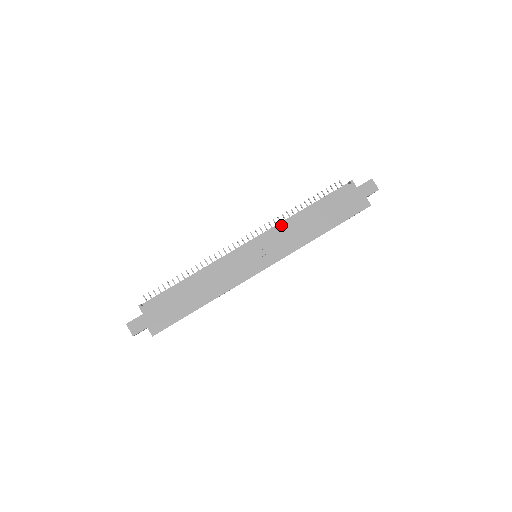
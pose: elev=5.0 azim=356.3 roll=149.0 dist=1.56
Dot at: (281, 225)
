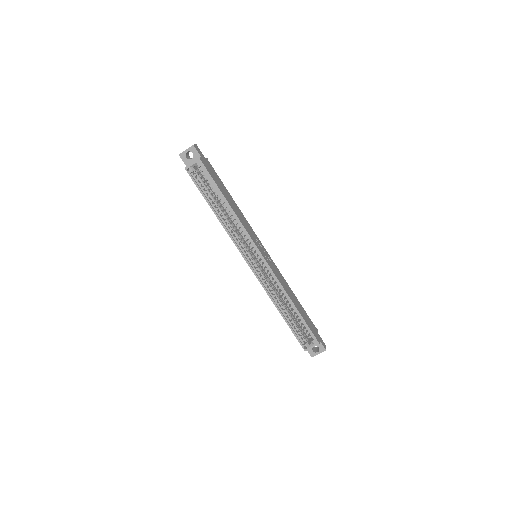
Dot at: occluded
